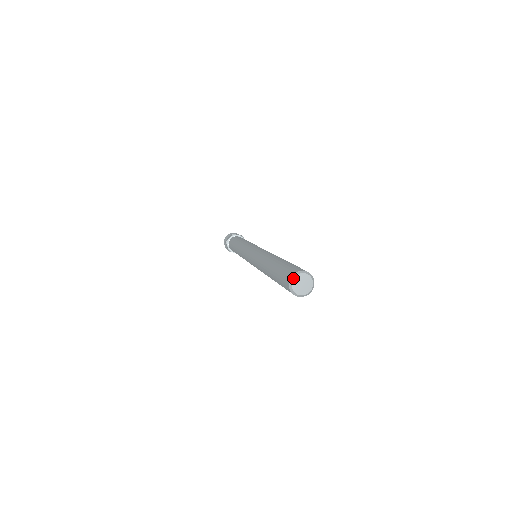
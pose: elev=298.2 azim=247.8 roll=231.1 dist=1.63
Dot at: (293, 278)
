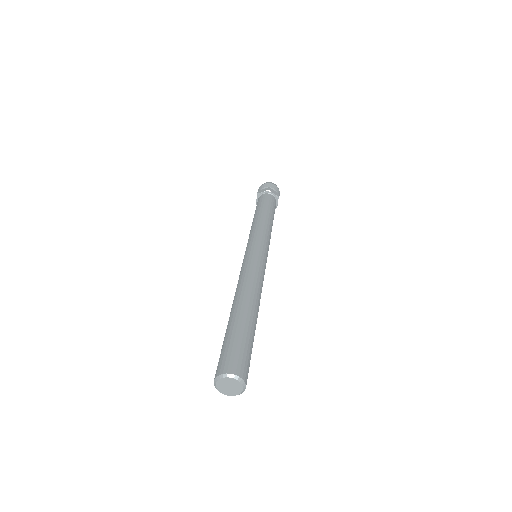
Dot at: (221, 378)
